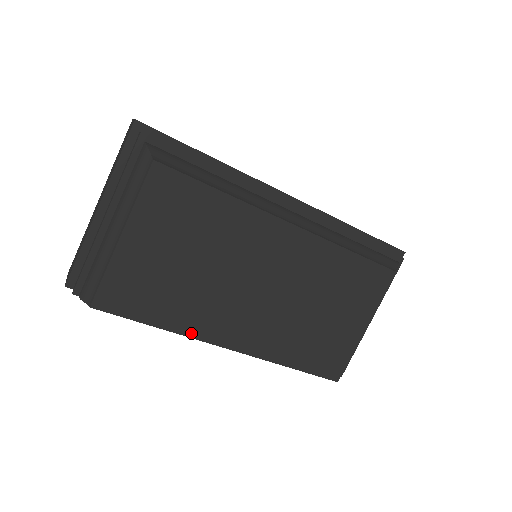
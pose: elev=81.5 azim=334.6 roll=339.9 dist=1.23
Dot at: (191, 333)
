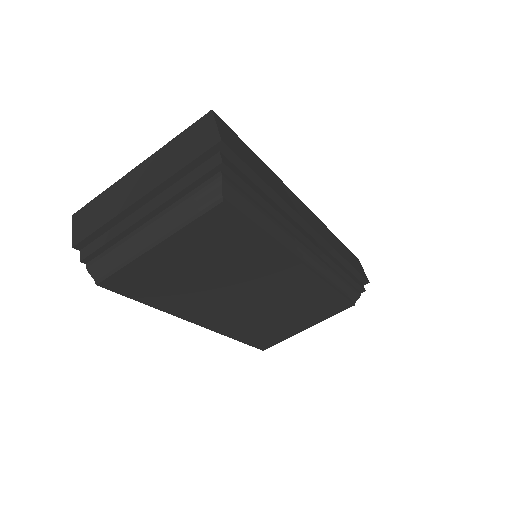
Dot at: (174, 312)
